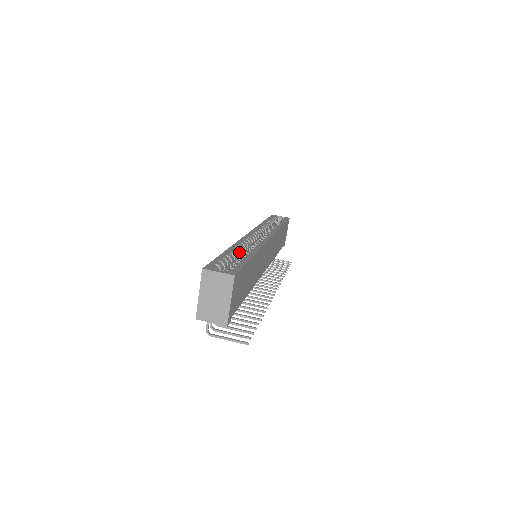
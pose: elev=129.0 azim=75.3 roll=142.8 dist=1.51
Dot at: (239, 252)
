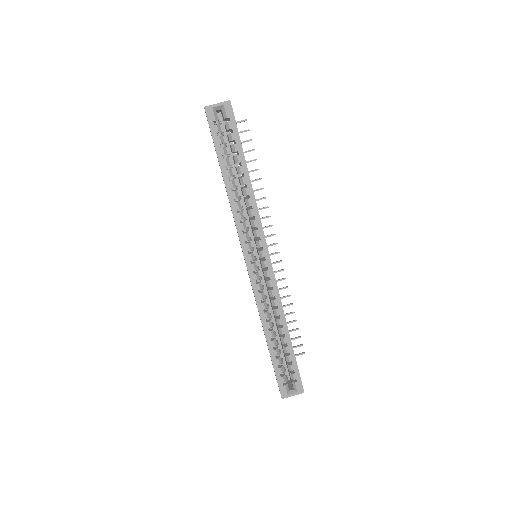
Dot at: (273, 330)
